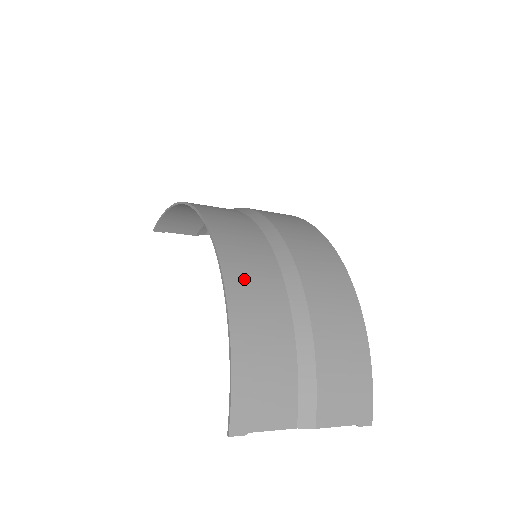
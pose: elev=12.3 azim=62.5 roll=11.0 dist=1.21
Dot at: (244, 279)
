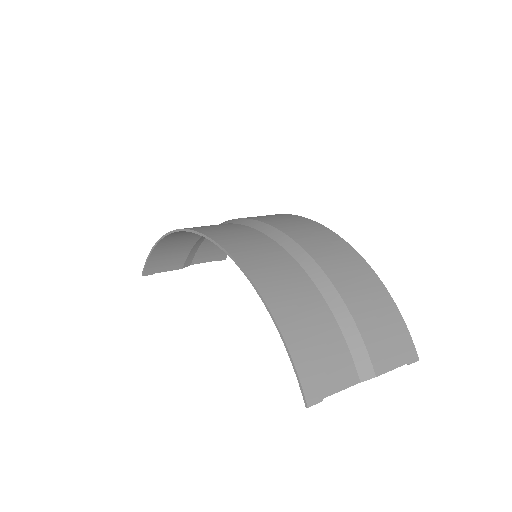
Dot at: (263, 269)
